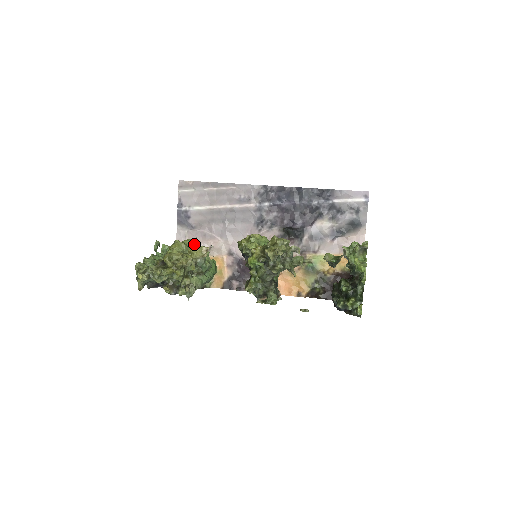
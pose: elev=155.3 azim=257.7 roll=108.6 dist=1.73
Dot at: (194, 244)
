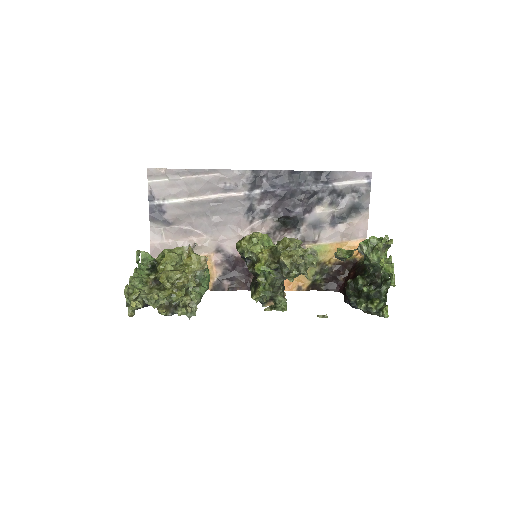
Dot at: (187, 253)
